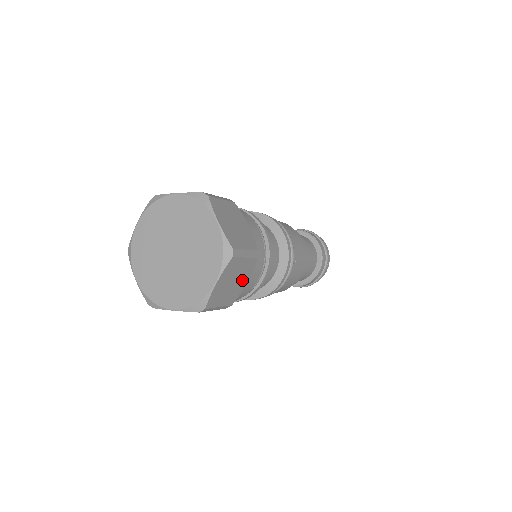
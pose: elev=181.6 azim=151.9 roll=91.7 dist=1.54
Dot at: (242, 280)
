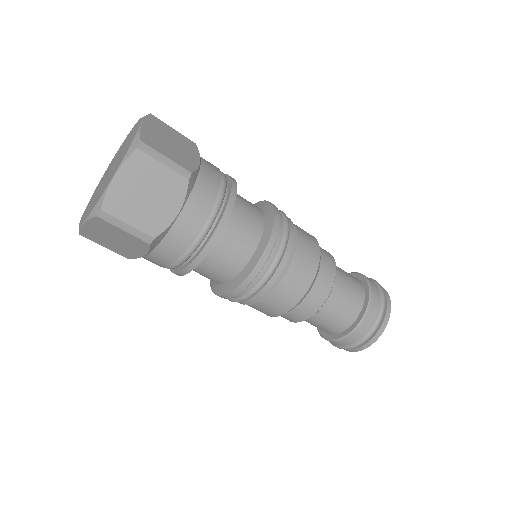
Dot at: (166, 203)
